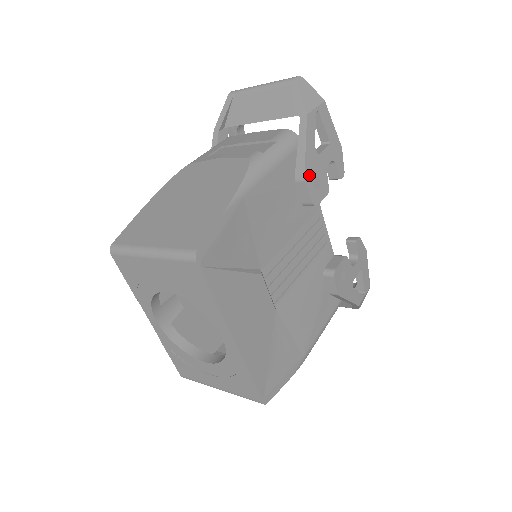
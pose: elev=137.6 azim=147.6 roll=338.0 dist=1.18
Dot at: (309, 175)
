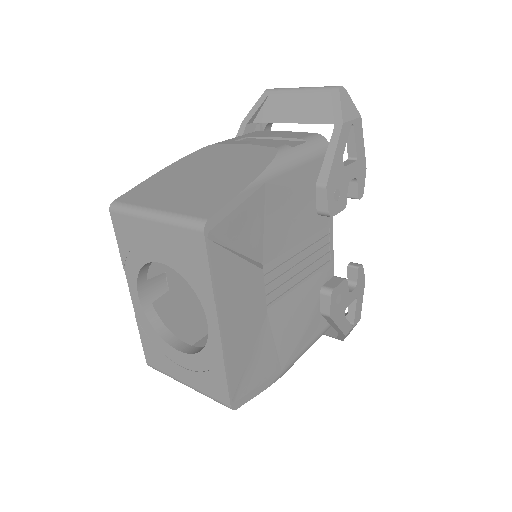
Dot at: (331, 183)
